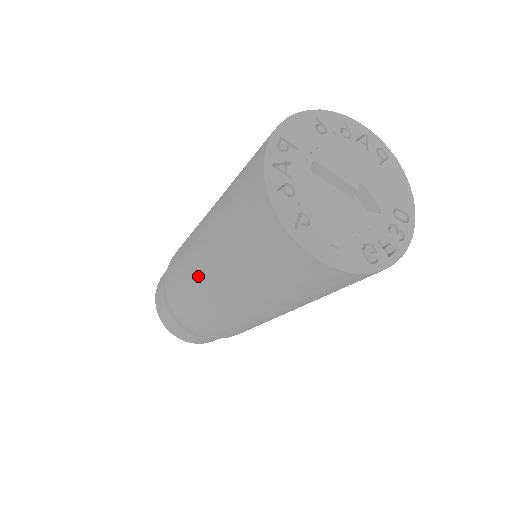
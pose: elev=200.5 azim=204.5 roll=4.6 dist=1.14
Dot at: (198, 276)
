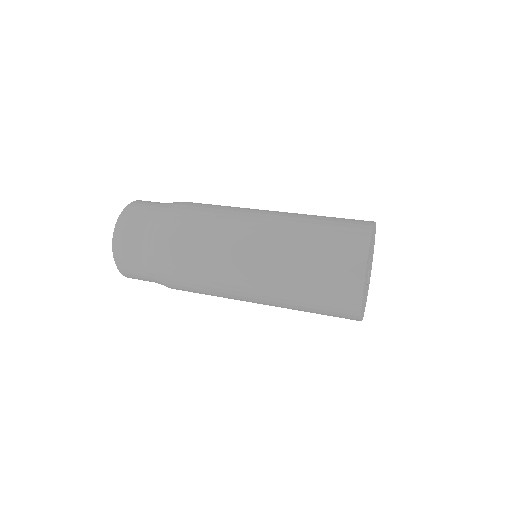
Dot at: (237, 271)
